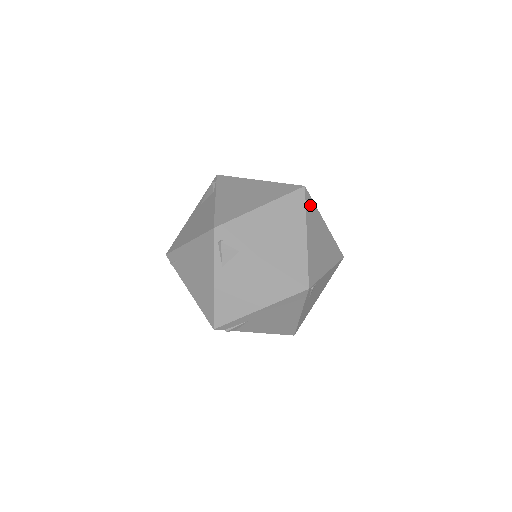
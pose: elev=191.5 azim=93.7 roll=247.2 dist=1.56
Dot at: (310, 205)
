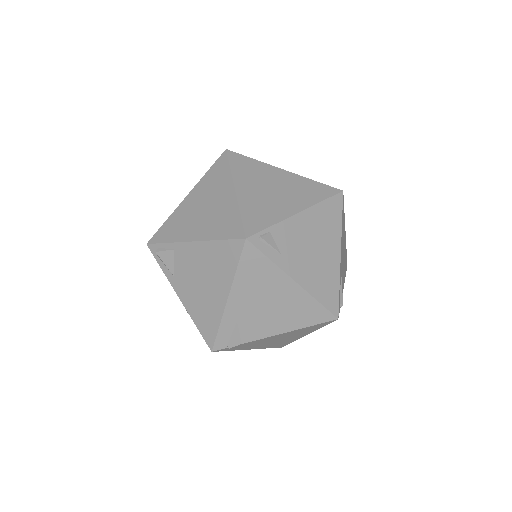
Dot at: (241, 162)
